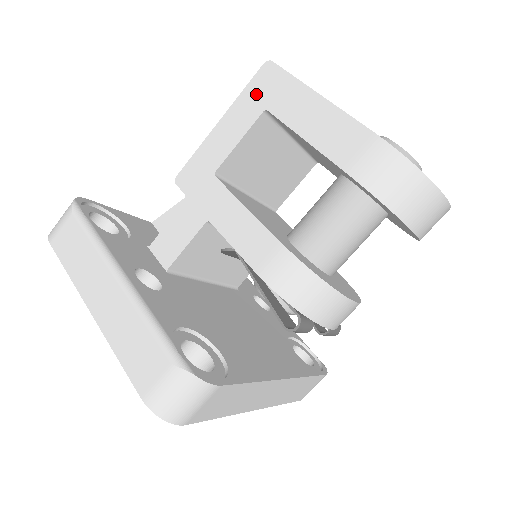
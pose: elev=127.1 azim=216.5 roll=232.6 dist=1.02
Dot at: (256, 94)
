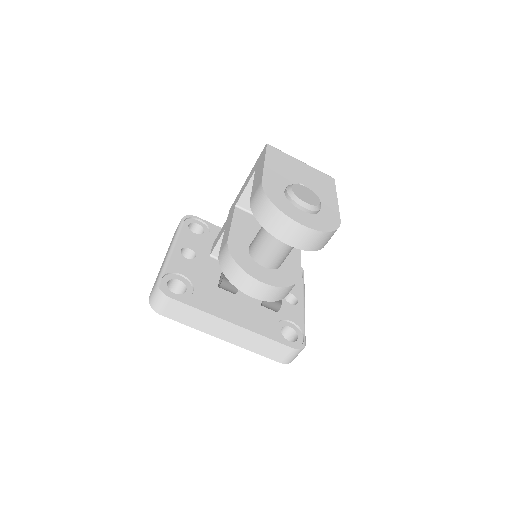
Dot at: (257, 162)
